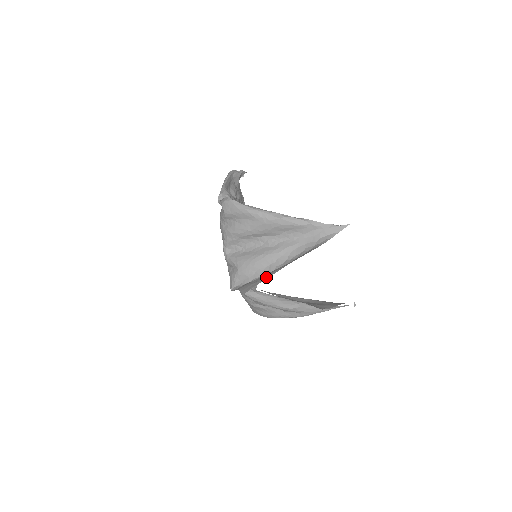
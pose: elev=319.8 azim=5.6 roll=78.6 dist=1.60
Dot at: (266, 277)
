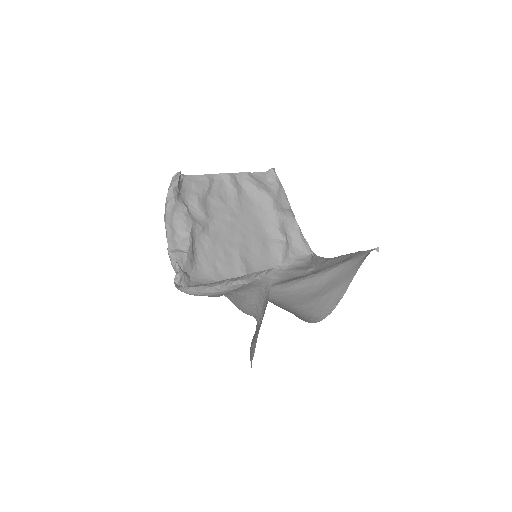
Dot at: (254, 348)
